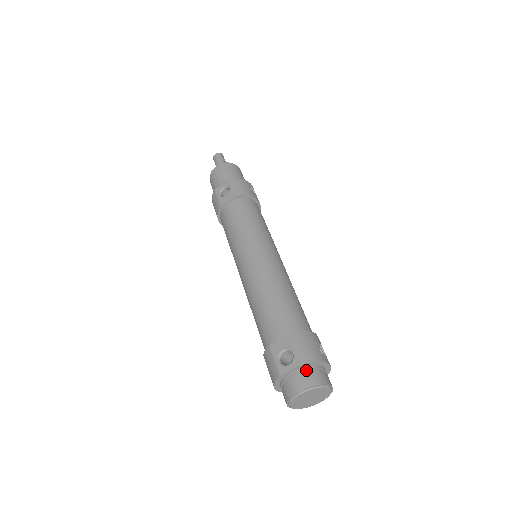
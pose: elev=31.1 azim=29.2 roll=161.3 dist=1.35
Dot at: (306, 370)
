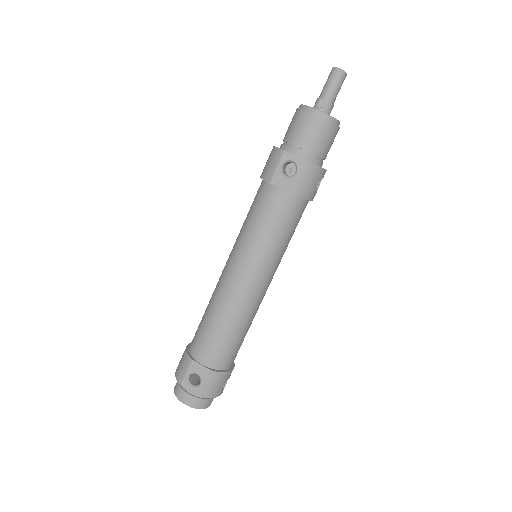
Dot at: occluded
